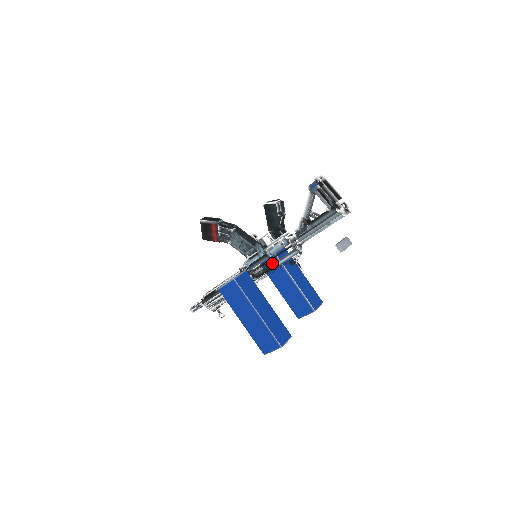
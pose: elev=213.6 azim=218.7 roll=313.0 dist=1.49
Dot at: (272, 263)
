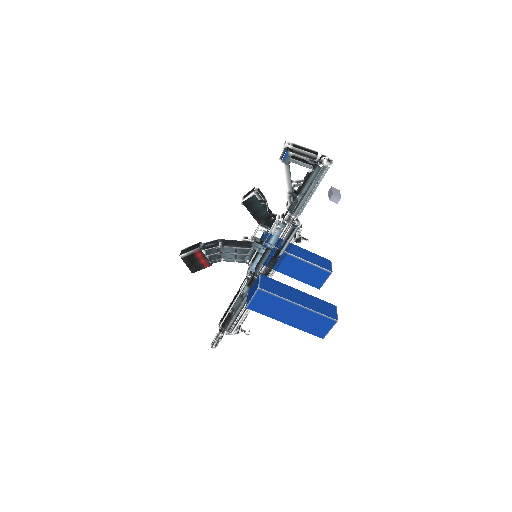
Dot at: (278, 252)
